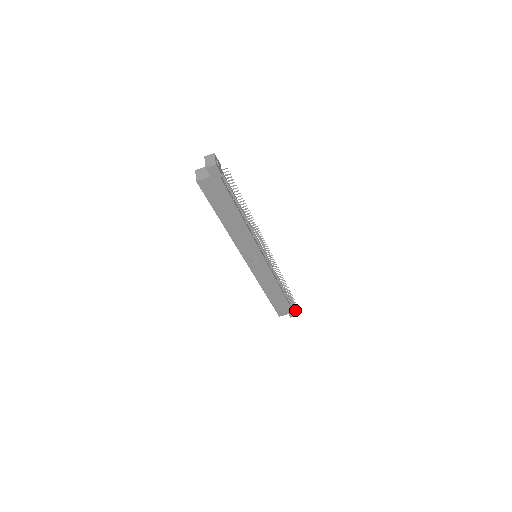
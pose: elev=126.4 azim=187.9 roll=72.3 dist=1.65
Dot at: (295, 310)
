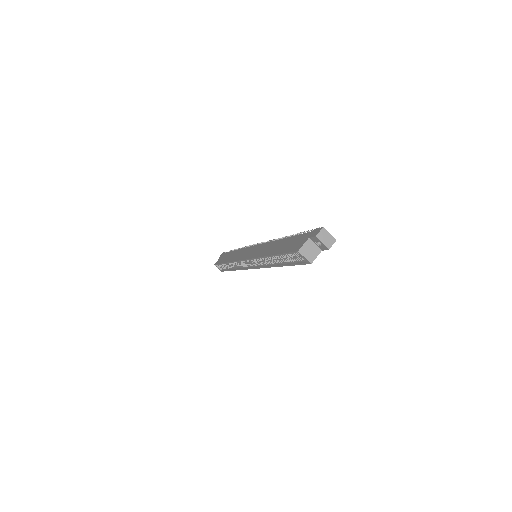
Dot at: occluded
